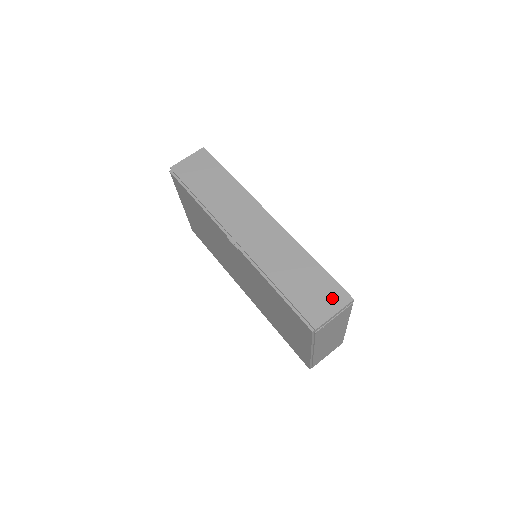
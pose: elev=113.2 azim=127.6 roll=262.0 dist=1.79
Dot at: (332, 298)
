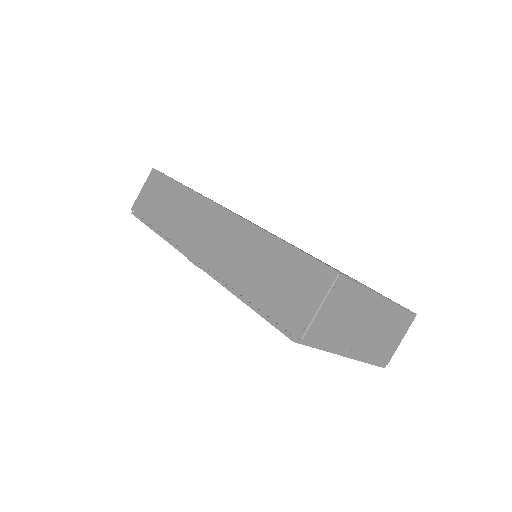
Dot at: (307, 281)
